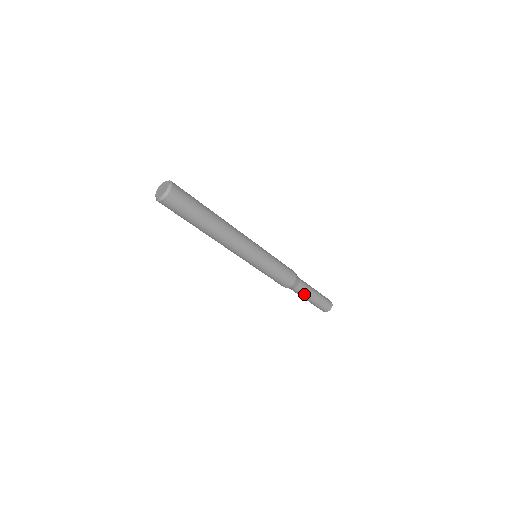
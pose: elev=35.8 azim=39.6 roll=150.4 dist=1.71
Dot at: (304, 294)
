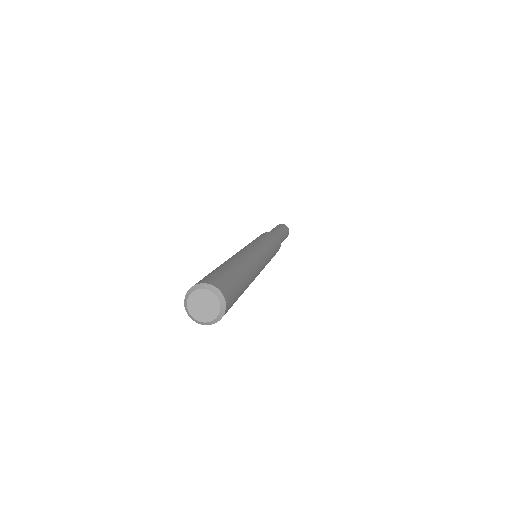
Dot at: occluded
